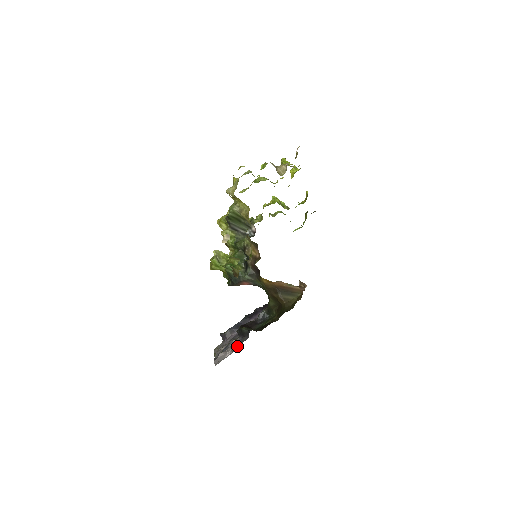
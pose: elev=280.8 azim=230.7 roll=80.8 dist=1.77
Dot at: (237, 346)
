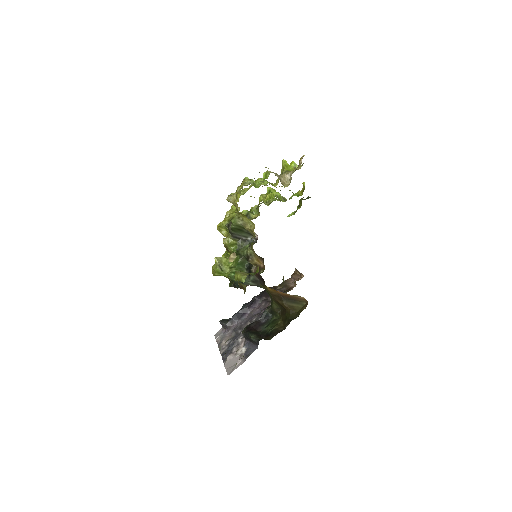
Dot at: (247, 355)
